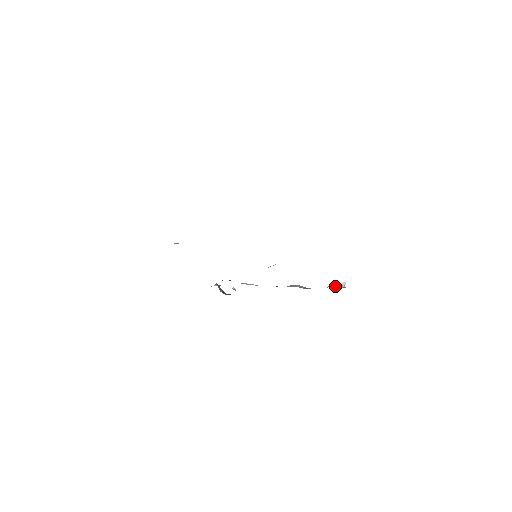
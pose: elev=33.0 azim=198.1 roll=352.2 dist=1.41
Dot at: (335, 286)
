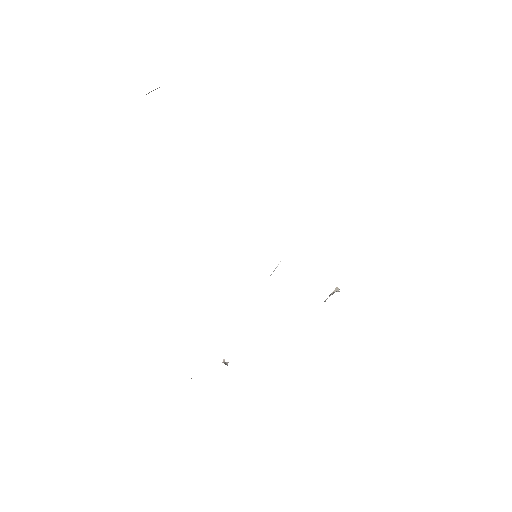
Dot at: (332, 294)
